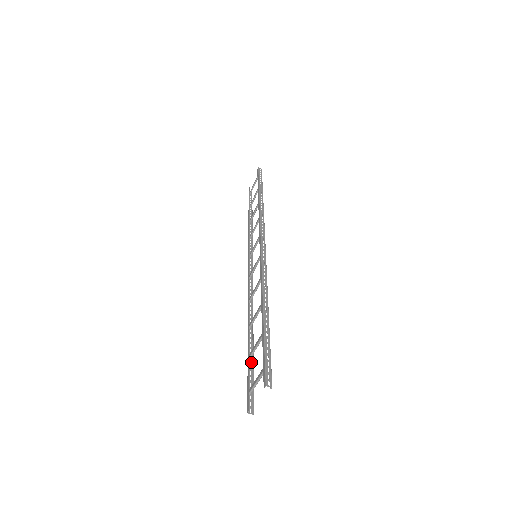
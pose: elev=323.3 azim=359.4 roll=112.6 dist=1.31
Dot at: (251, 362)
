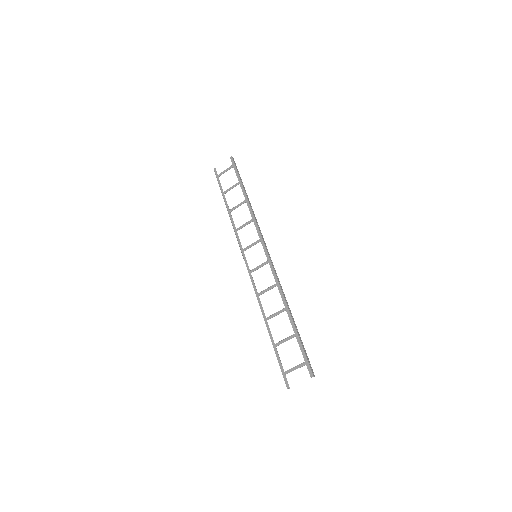
Dot at: (275, 349)
